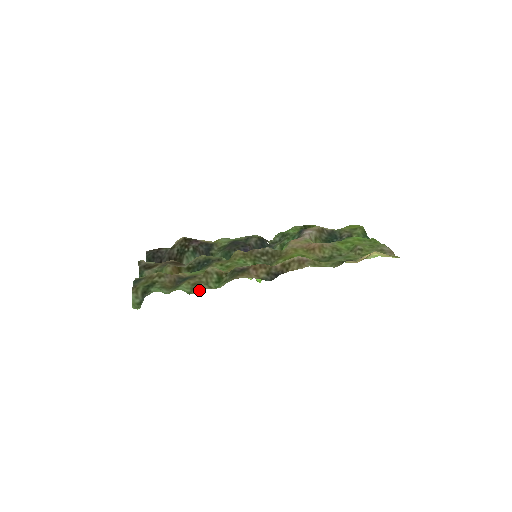
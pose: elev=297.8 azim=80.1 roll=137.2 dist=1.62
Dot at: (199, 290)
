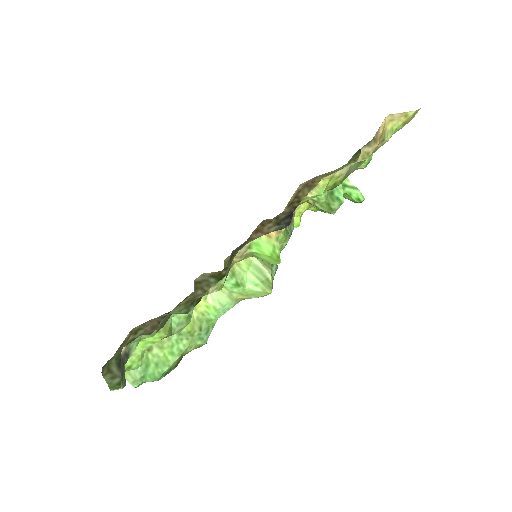
Dot at: (198, 300)
